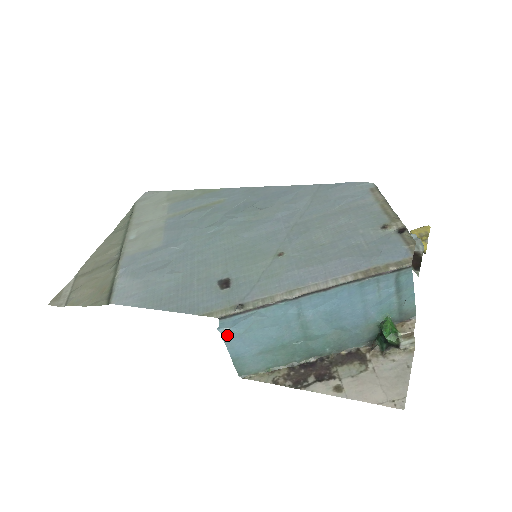
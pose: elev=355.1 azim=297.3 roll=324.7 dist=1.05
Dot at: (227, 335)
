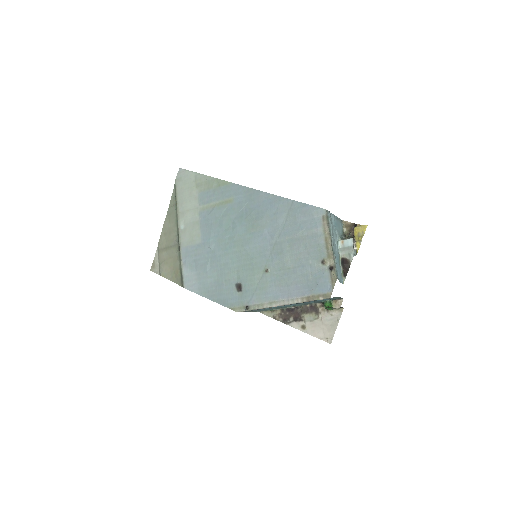
Dot at: occluded
